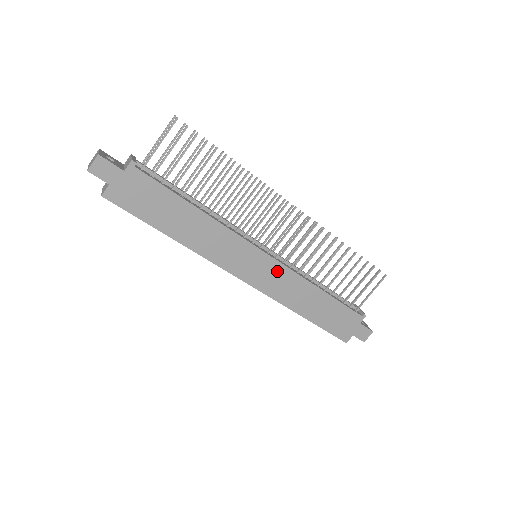
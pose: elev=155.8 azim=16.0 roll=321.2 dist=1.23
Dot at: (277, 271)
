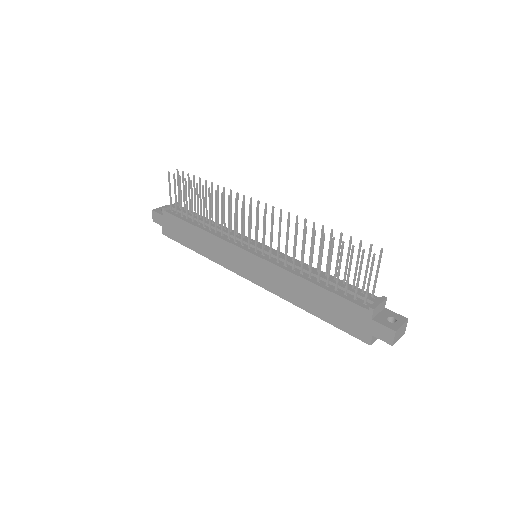
Dot at: (264, 267)
